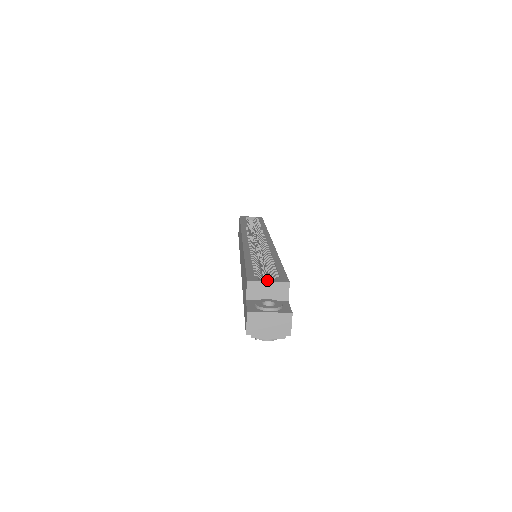
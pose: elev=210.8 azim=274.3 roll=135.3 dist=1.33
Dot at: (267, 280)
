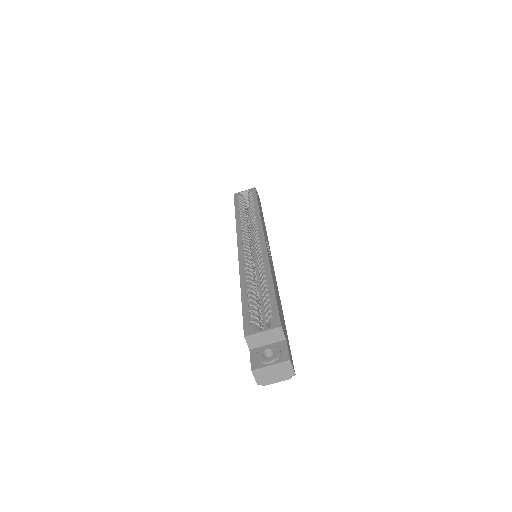
Dot at: (261, 330)
